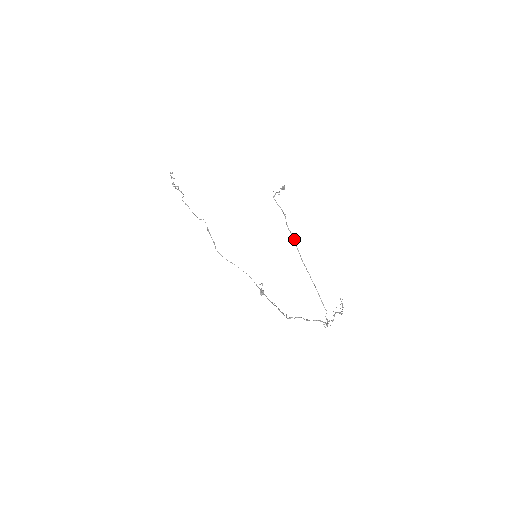
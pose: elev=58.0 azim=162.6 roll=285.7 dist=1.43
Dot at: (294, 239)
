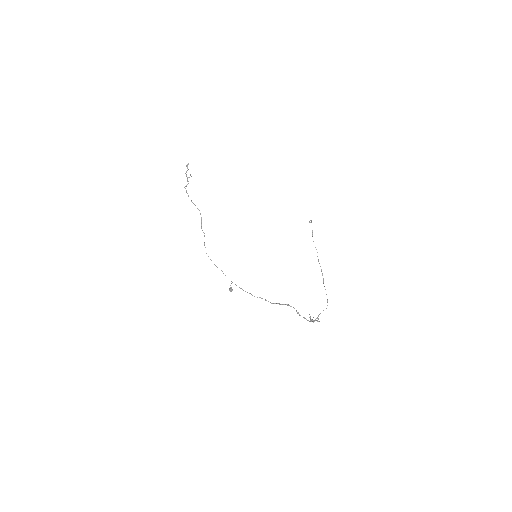
Dot at: occluded
